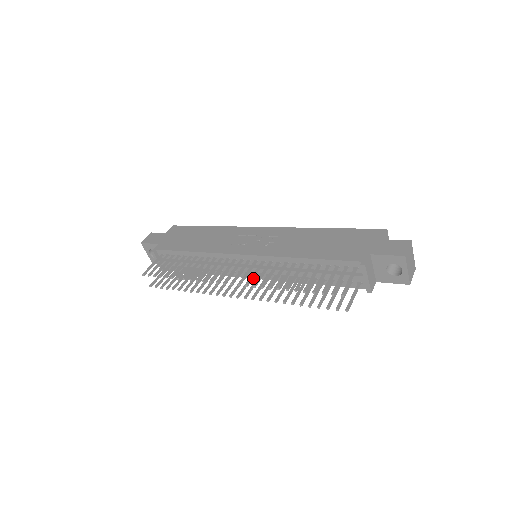
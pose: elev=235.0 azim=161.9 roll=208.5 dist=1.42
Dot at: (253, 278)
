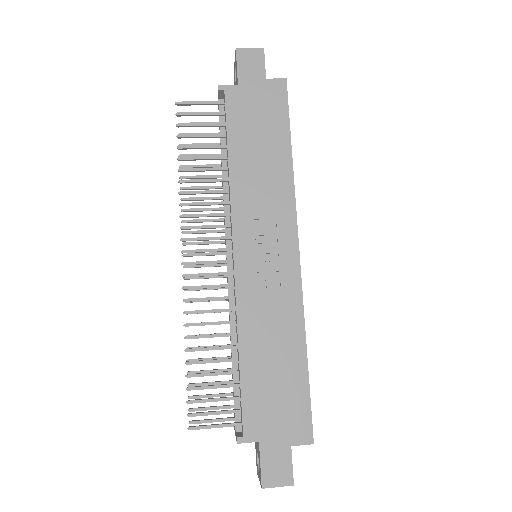
Dot at: (201, 288)
